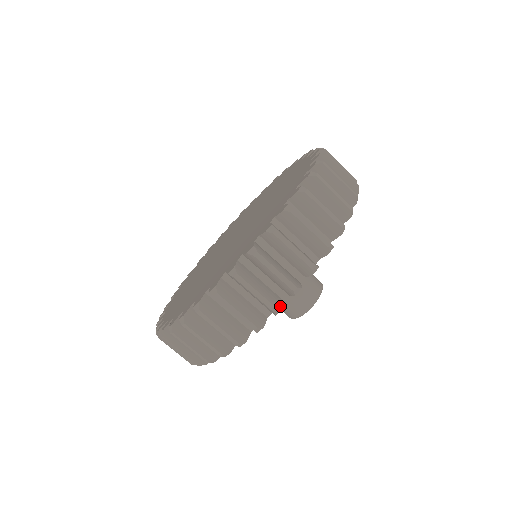
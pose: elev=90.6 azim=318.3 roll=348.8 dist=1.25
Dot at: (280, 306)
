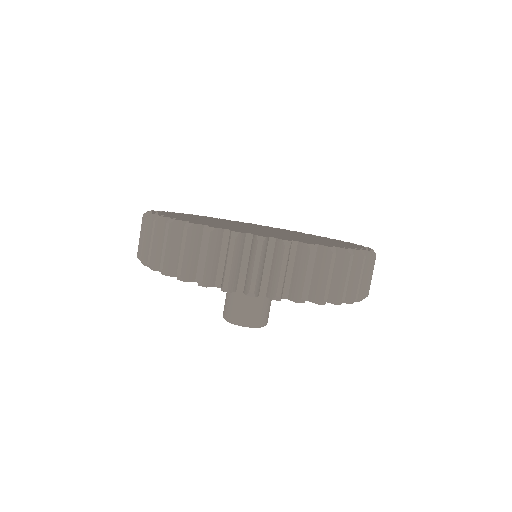
Dot at: (231, 289)
